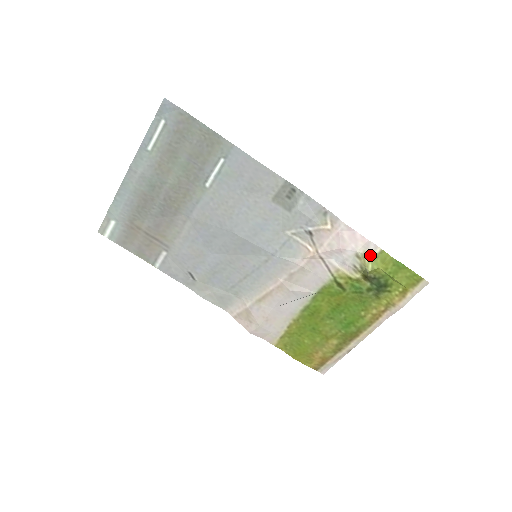
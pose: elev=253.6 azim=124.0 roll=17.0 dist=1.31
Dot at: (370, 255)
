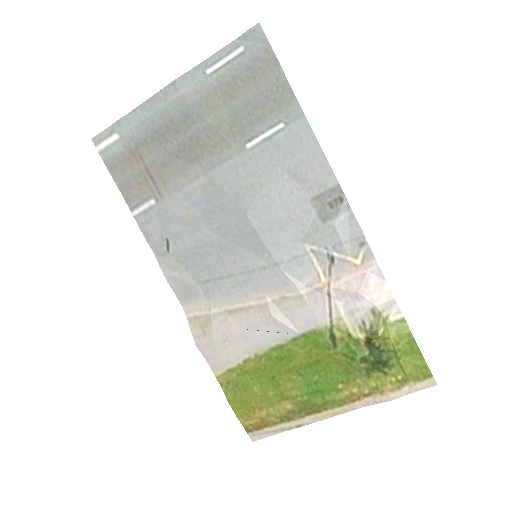
Dot at: (387, 318)
